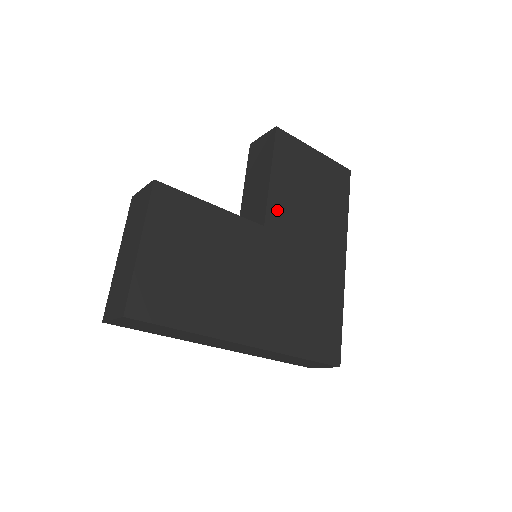
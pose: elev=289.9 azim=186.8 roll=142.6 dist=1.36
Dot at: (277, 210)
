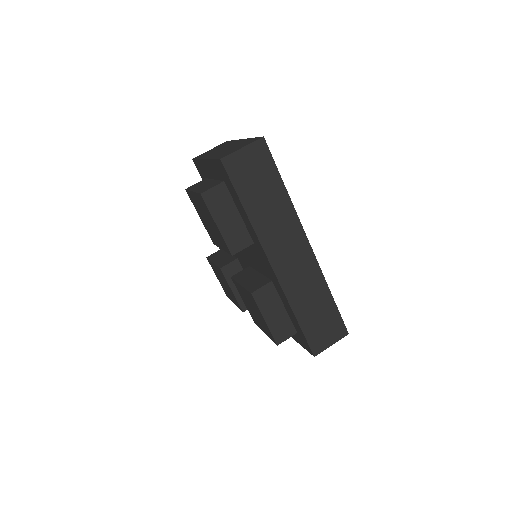
Dot at: occluded
